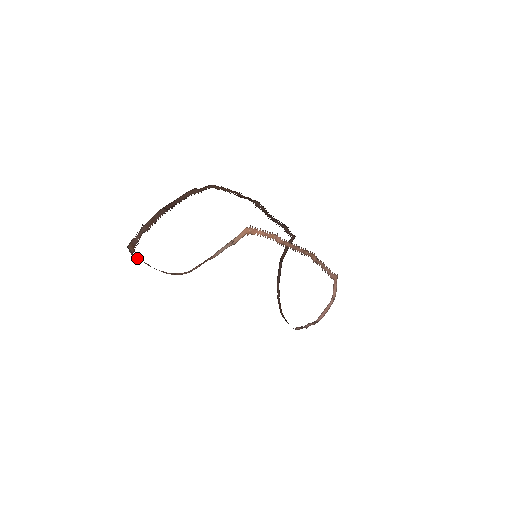
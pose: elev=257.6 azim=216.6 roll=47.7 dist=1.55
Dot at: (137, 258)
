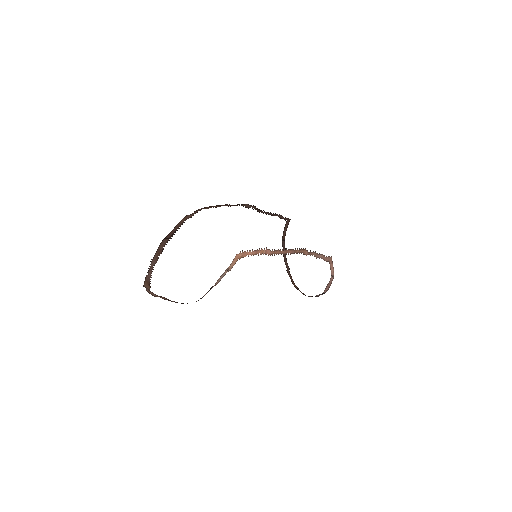
Dot at: (154, 294)
